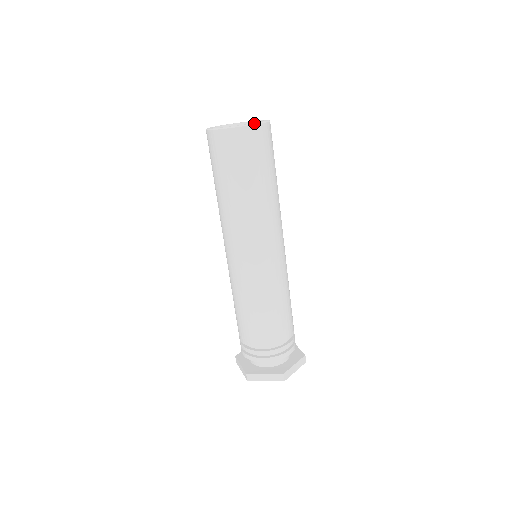
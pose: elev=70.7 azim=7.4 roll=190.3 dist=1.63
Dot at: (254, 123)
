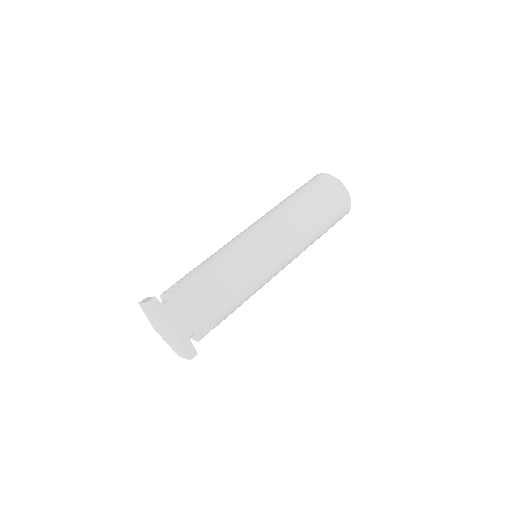
Dot at: occluded
